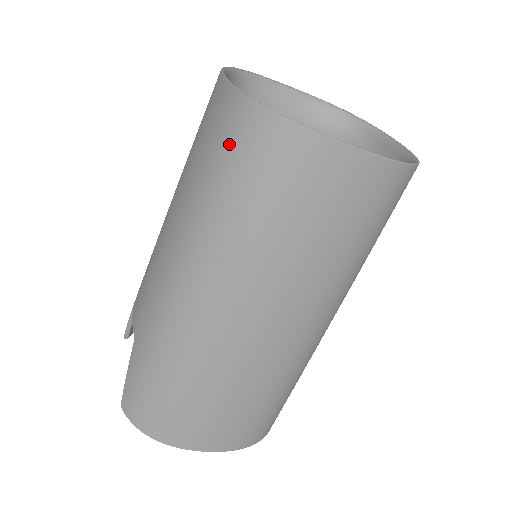
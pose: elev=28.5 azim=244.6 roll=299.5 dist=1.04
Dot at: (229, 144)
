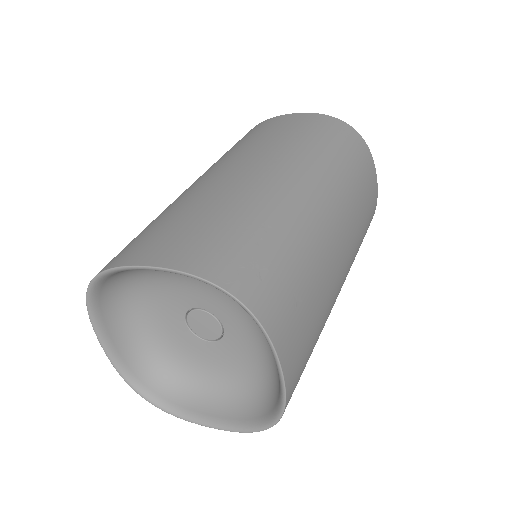
Dot at: occluded
